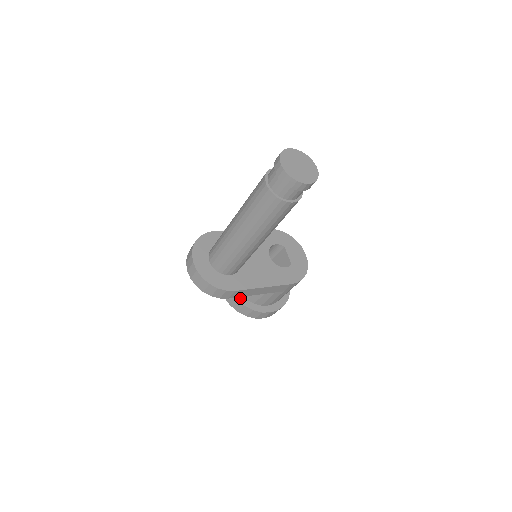
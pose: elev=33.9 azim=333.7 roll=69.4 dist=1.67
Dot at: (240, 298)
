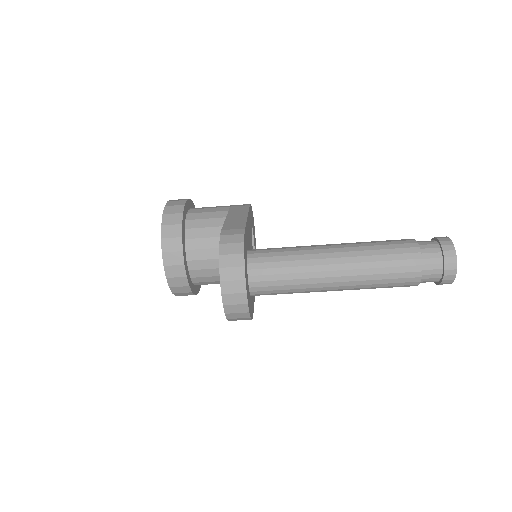
Dot at: (190, 283)
